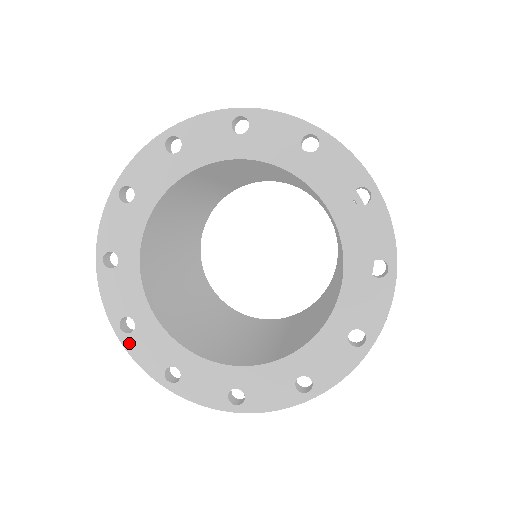
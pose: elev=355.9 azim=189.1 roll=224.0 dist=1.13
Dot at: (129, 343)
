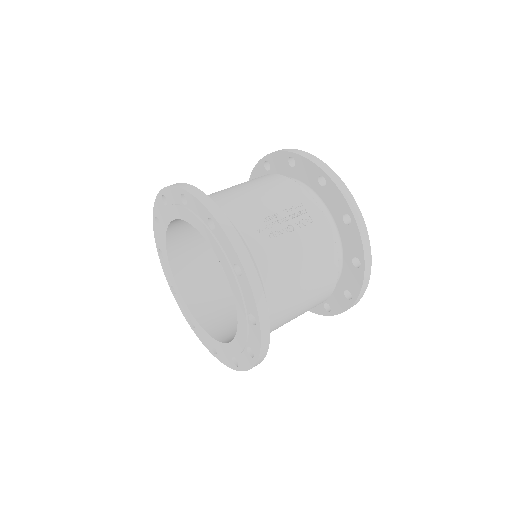
Dot at: (176, 299)
